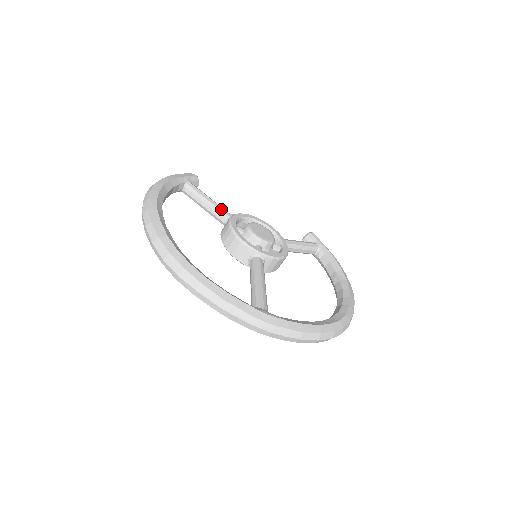
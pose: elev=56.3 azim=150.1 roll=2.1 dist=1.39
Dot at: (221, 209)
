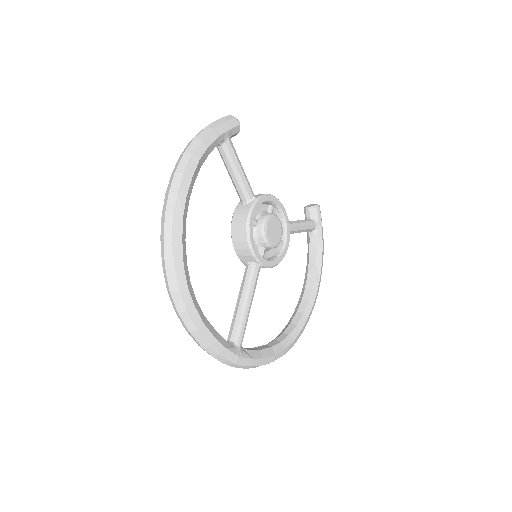
Dot at: (247, 187)
